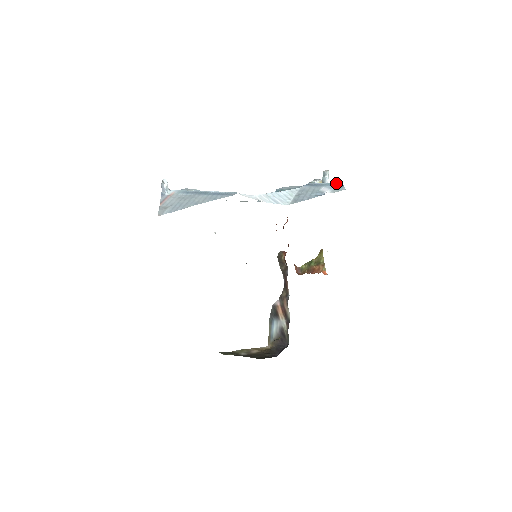
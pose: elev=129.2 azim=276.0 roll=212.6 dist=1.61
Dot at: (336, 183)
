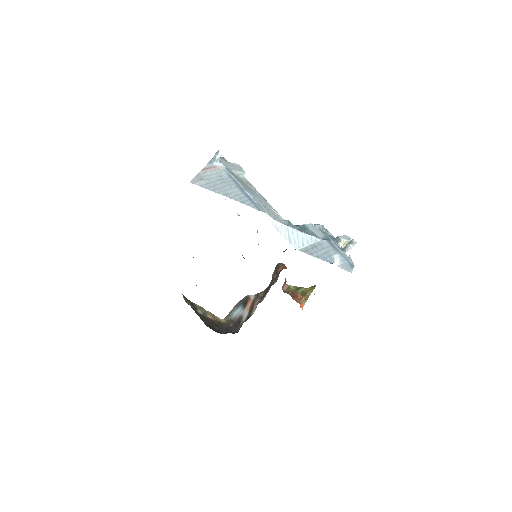
Dot at: (350, 260)
